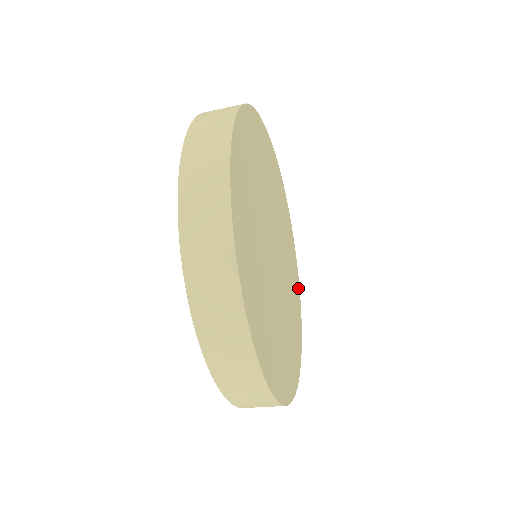
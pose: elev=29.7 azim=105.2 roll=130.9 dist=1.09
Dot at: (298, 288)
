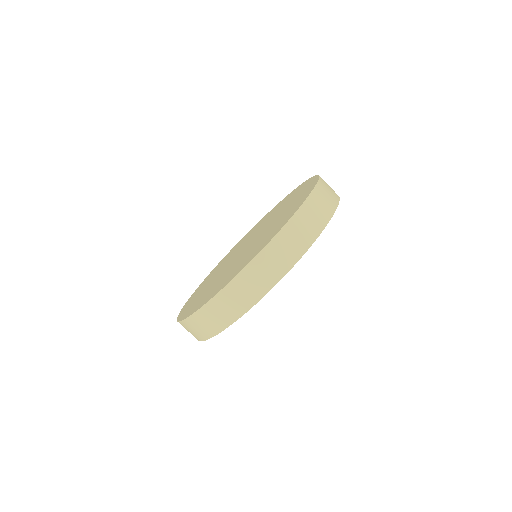
Dot at: occluded
